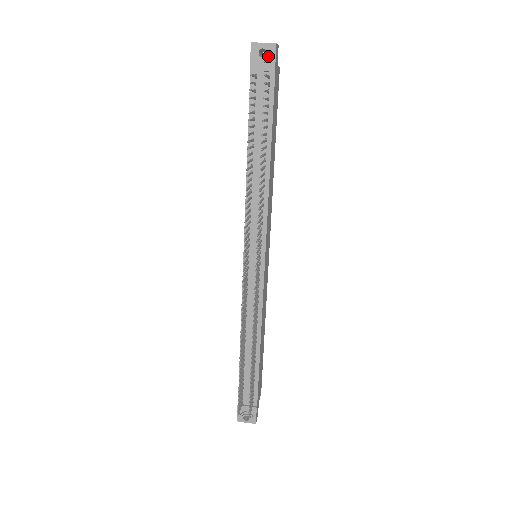
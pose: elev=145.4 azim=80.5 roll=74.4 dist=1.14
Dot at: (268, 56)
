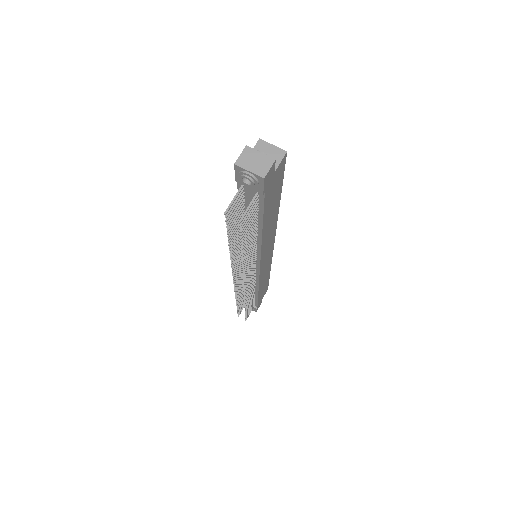
Dot at: (254, 184)
